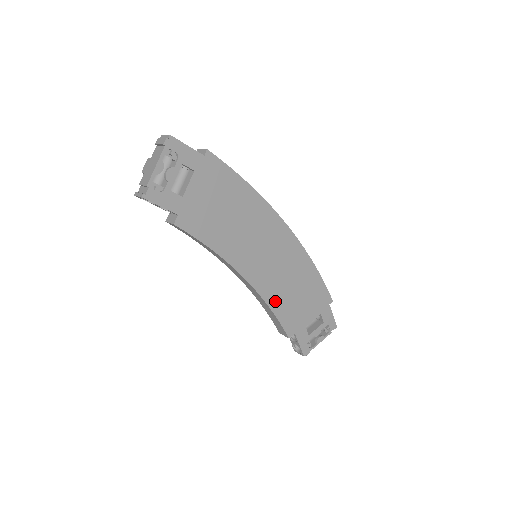
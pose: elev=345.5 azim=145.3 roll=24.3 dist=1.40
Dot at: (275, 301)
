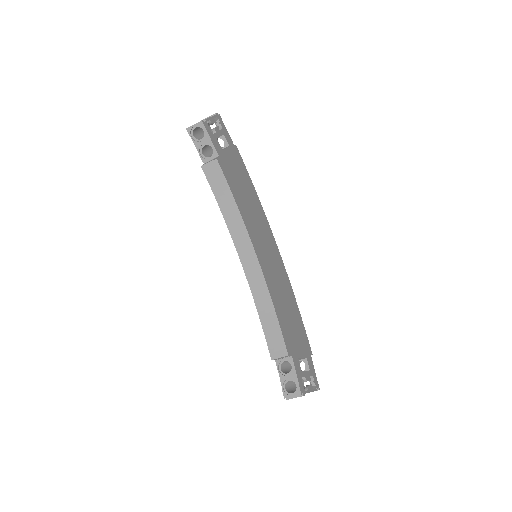
Dot at: (276, 302)
